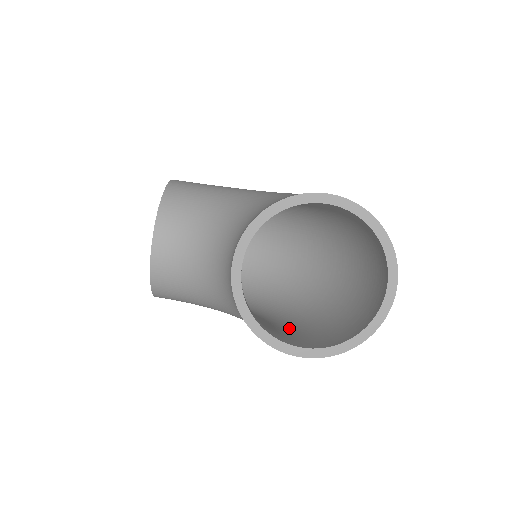
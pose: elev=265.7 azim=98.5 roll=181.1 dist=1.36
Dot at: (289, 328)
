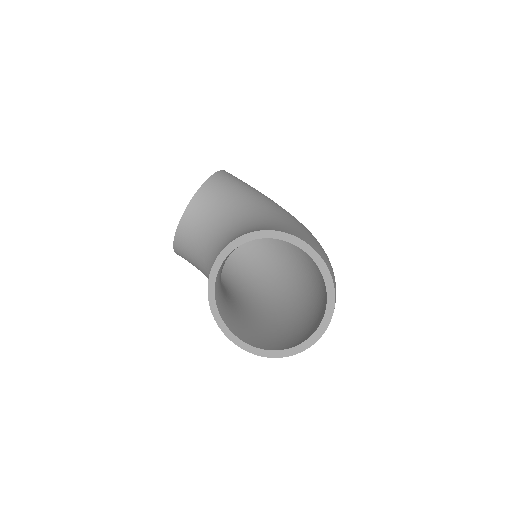
Dot at: (252, 321)
